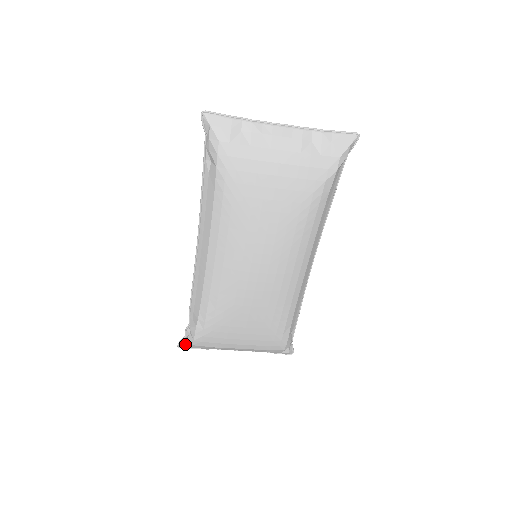
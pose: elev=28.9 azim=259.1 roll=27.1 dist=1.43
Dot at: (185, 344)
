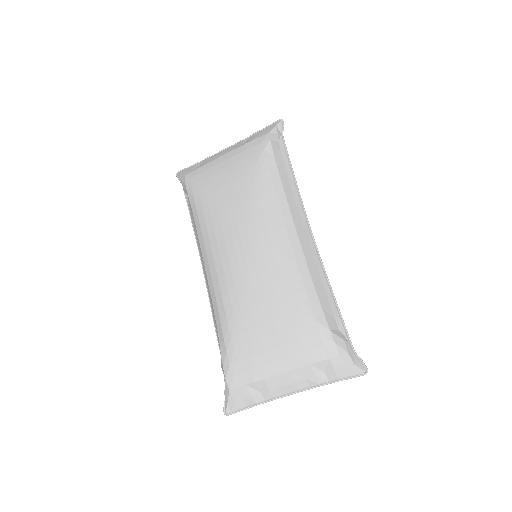
Dot at: (226, 400)
